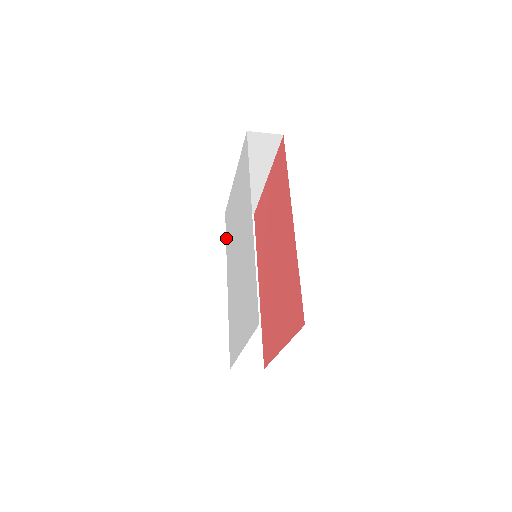
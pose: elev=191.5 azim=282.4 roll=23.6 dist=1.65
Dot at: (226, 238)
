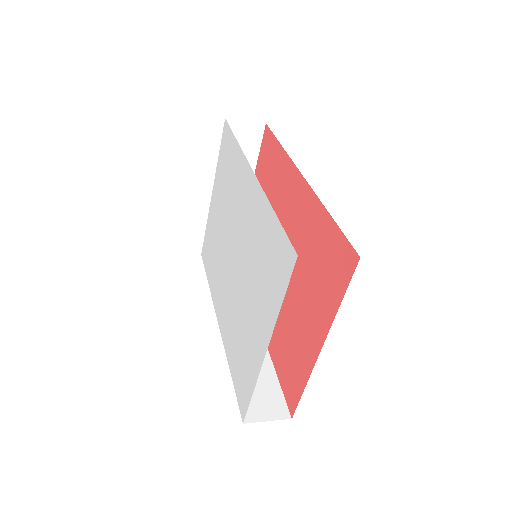
Dot at: (207, 276)
